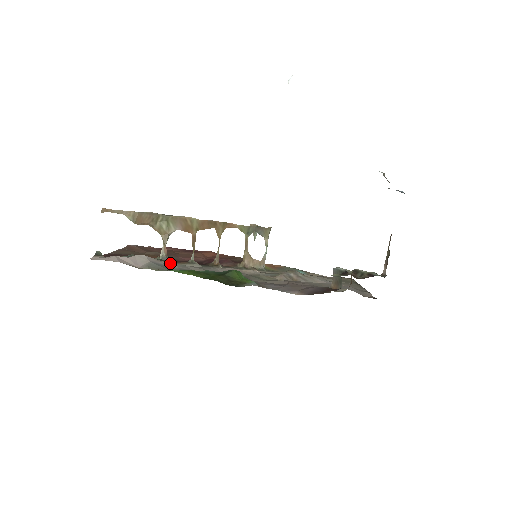
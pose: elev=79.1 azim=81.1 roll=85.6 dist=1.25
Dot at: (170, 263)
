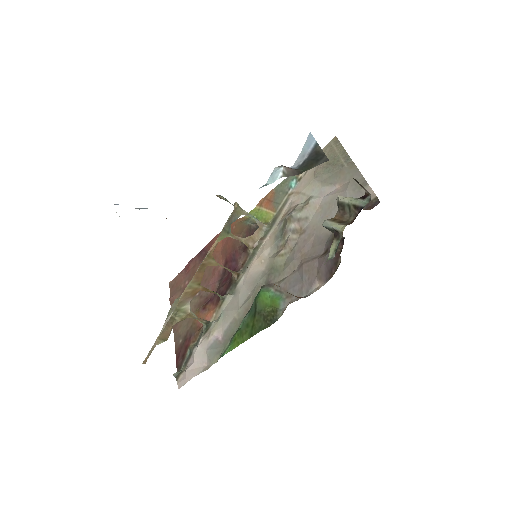
Dot at: (215, 329)
